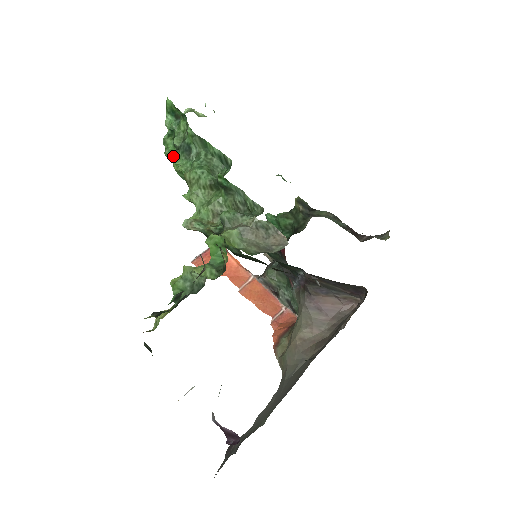
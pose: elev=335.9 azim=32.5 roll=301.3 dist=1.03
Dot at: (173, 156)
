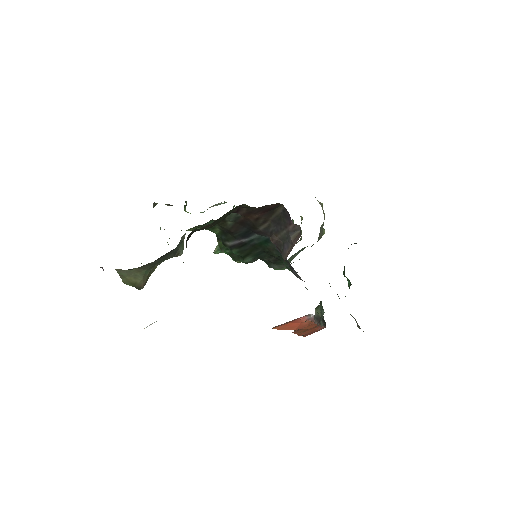
Dot at: occluded
